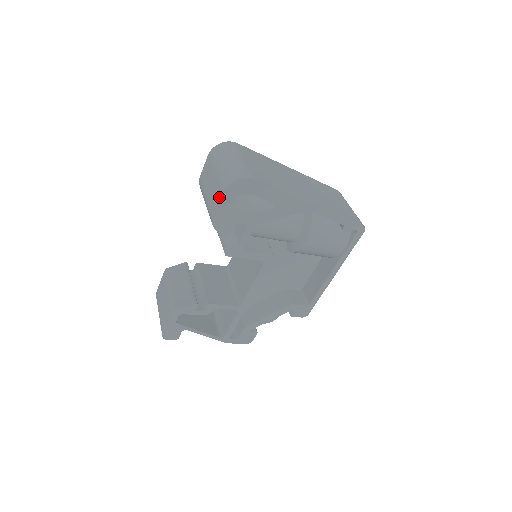
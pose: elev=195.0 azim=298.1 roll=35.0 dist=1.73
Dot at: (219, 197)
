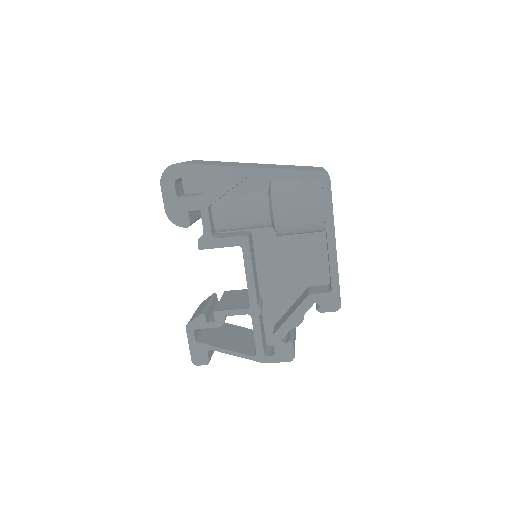
Dot at: (162, 192)
